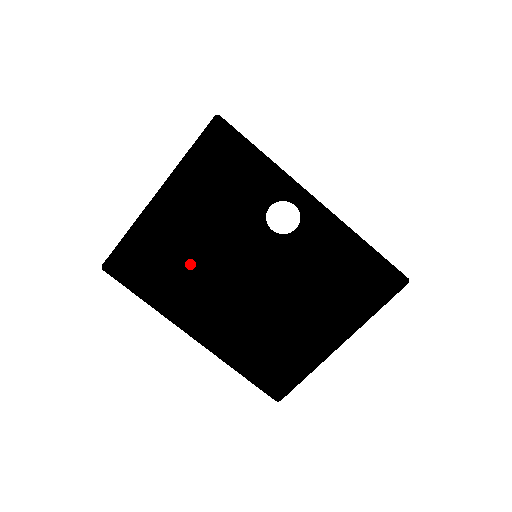
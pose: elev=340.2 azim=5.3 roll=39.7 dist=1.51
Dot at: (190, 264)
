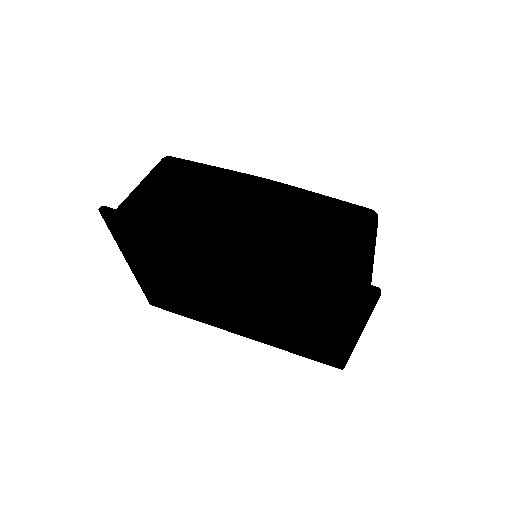
Dot at: (229, 255)
